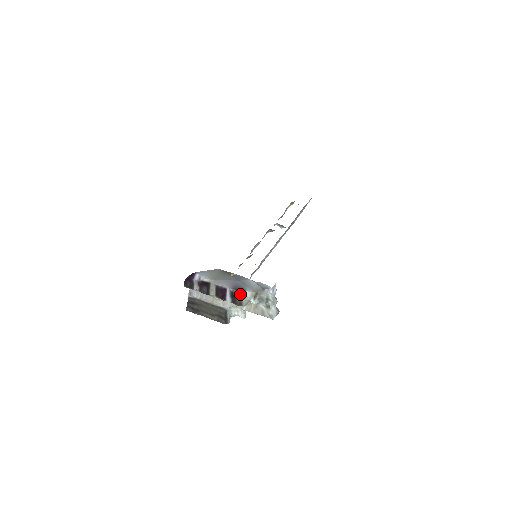
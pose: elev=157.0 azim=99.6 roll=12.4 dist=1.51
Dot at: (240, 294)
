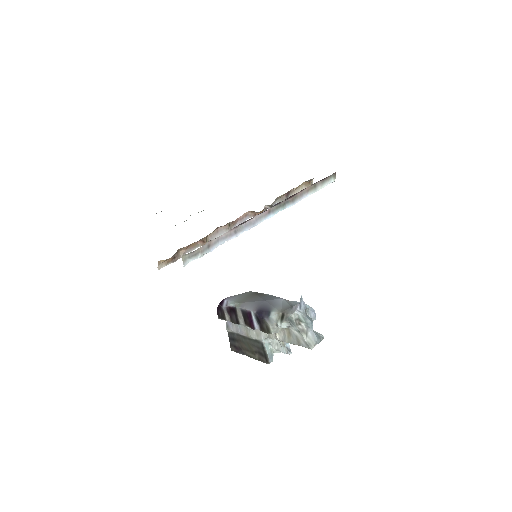
Dot at: (265, 317)
